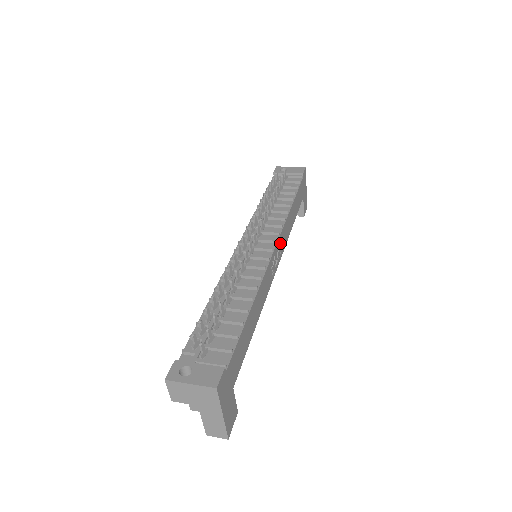
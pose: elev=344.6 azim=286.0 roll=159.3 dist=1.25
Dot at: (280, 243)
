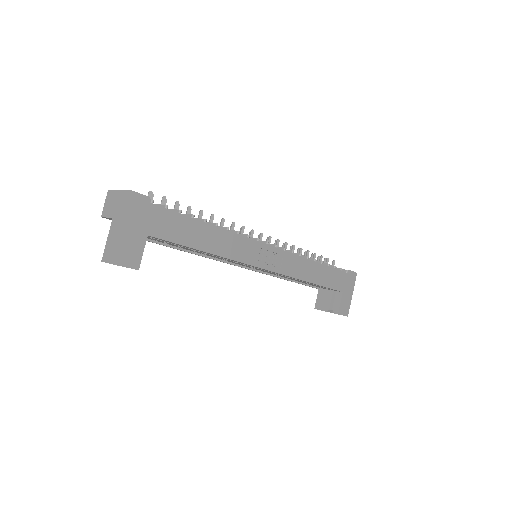
Dot at: (282, 259)
